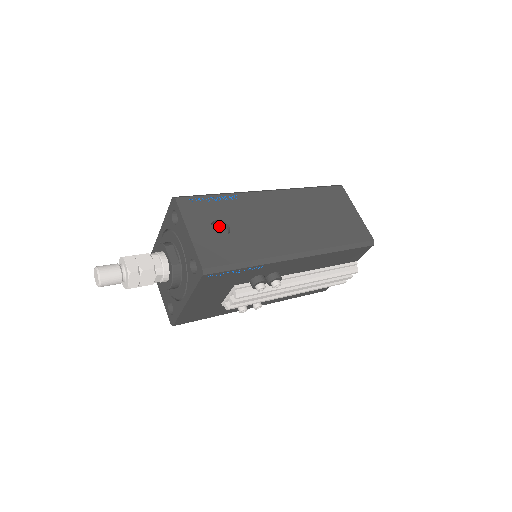
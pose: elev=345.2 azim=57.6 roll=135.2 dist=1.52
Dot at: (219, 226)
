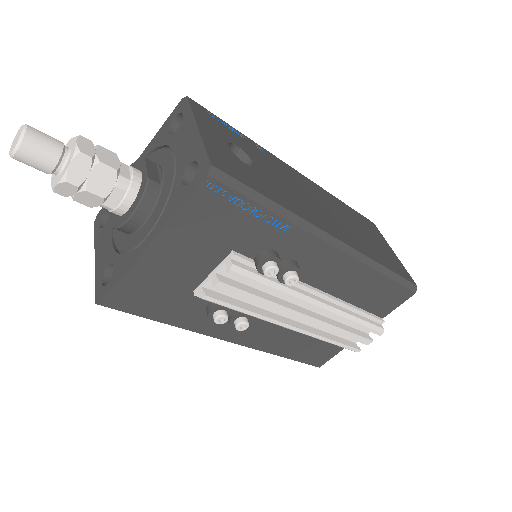
Dot at: occluded
